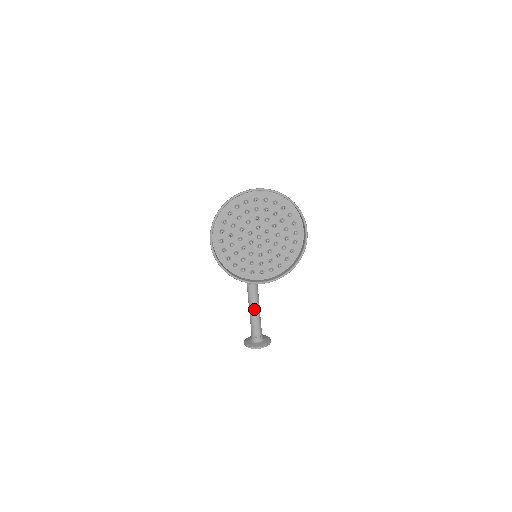
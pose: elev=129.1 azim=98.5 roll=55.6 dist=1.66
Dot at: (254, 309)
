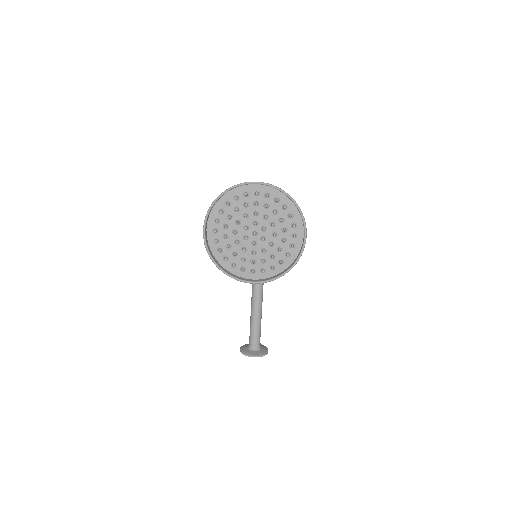
Dot at: (255, 315)
